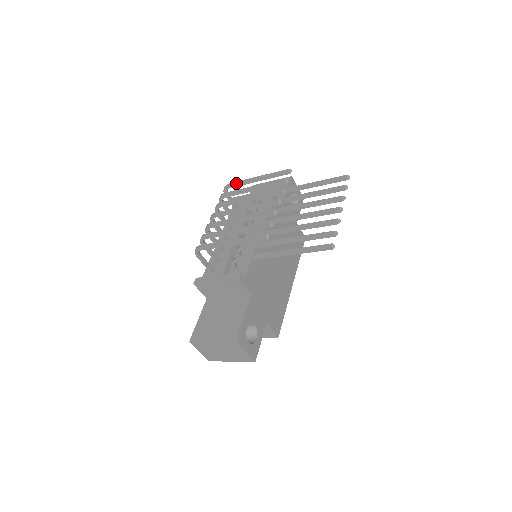
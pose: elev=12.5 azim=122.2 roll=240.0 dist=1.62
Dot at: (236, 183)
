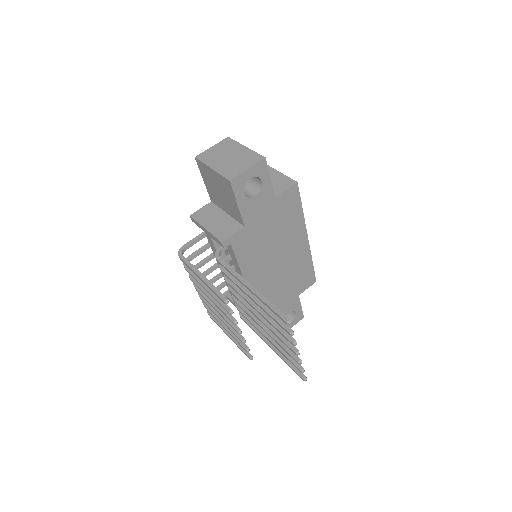
Dot at: occluded
